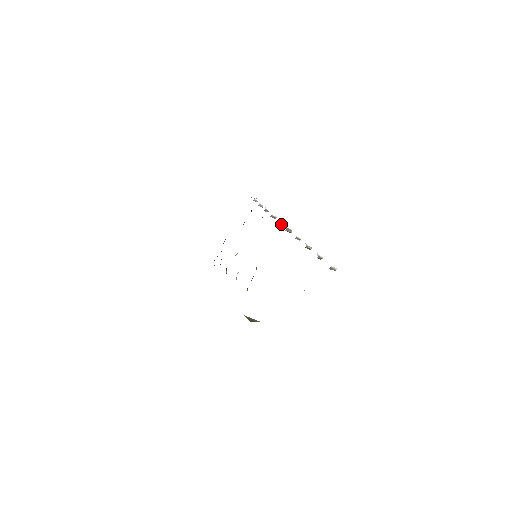
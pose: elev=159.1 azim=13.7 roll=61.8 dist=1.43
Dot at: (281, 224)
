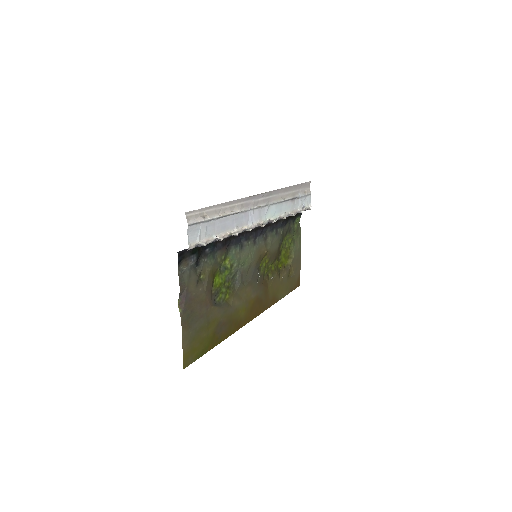
Dot at: (271, 222)
